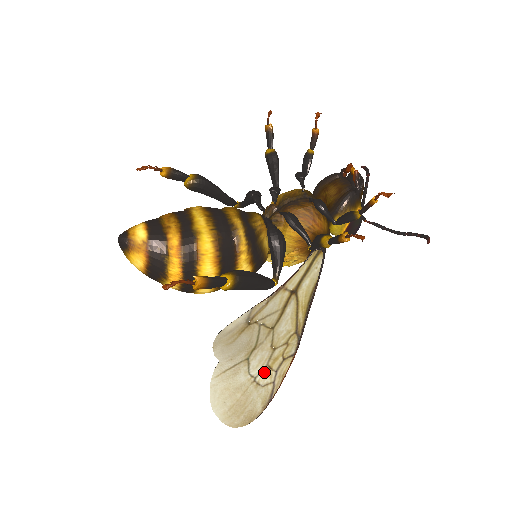
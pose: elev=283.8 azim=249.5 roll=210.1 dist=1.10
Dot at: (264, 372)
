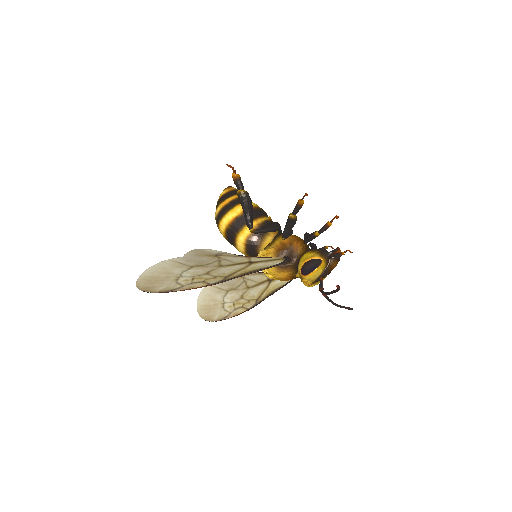
Dot at: (188, 278)
